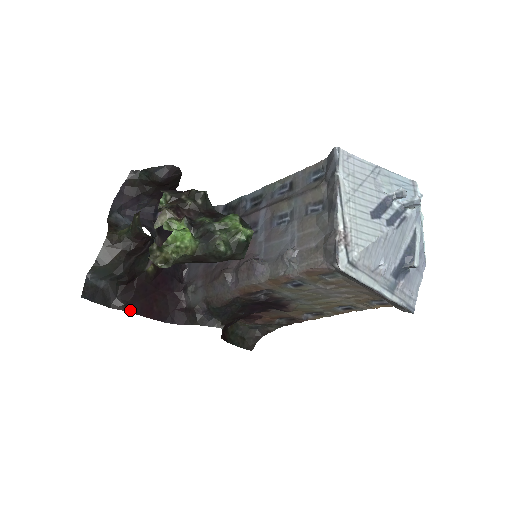
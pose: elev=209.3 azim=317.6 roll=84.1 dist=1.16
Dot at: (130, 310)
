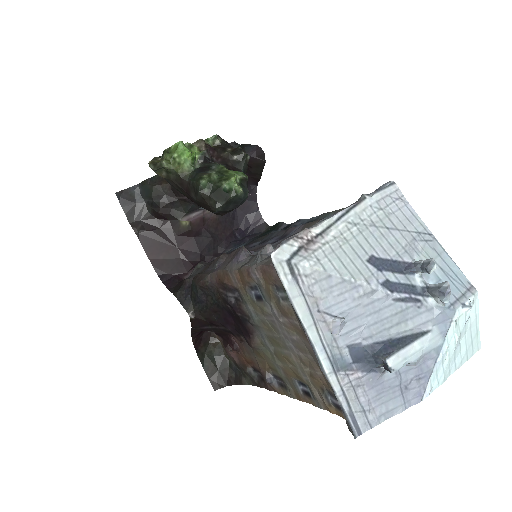
Dot at: (141, 238)
